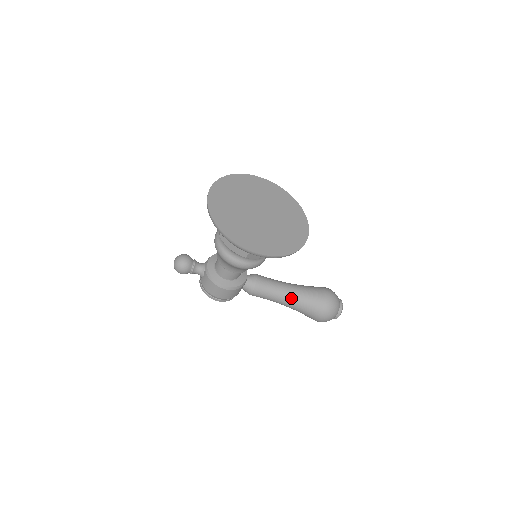
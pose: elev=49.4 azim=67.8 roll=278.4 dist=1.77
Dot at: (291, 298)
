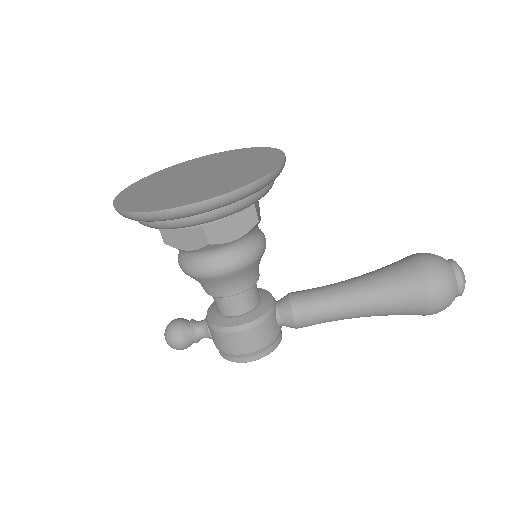
Dot at: (359, 295)
